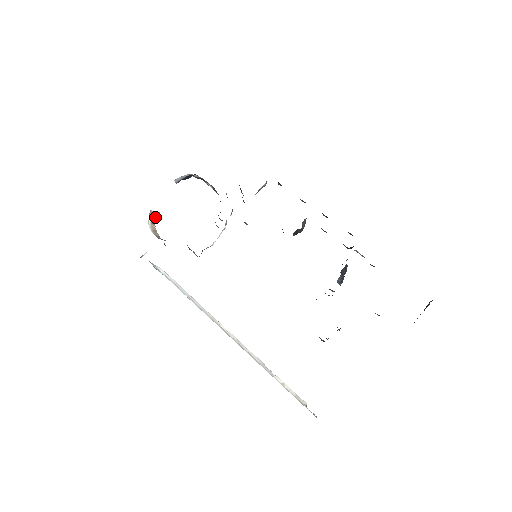
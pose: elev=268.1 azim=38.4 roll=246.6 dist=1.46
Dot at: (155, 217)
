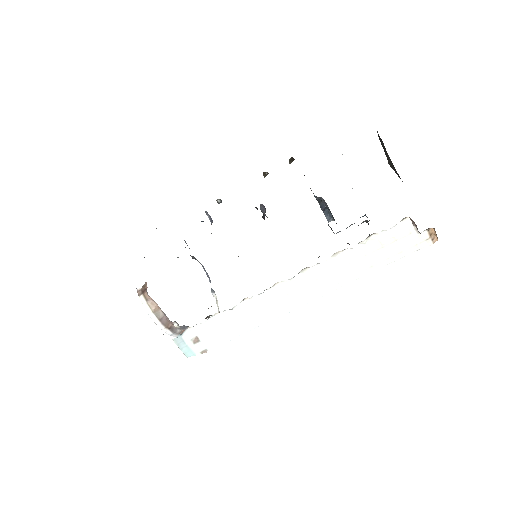
Dot at: (146, 289)
